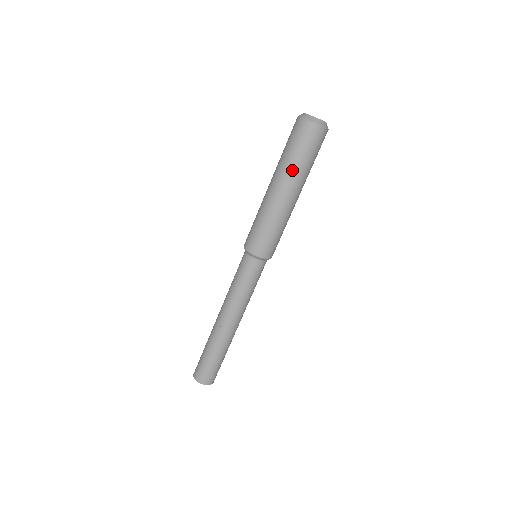
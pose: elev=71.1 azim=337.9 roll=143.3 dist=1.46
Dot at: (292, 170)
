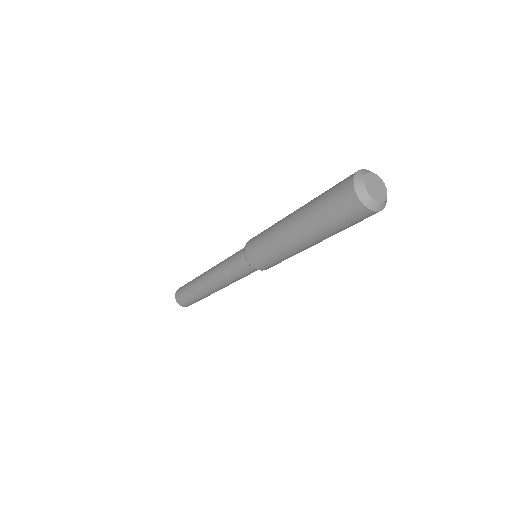
Dot at: occluded
